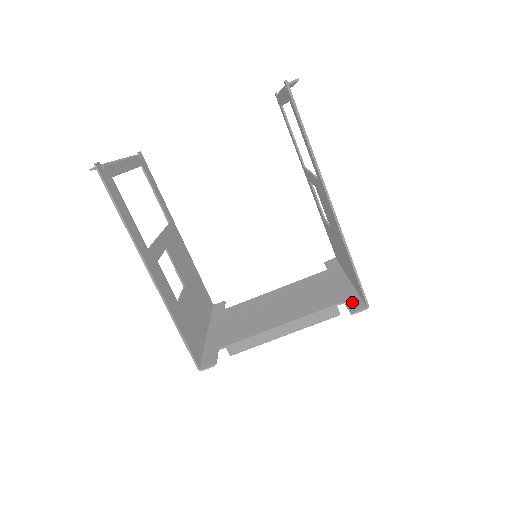
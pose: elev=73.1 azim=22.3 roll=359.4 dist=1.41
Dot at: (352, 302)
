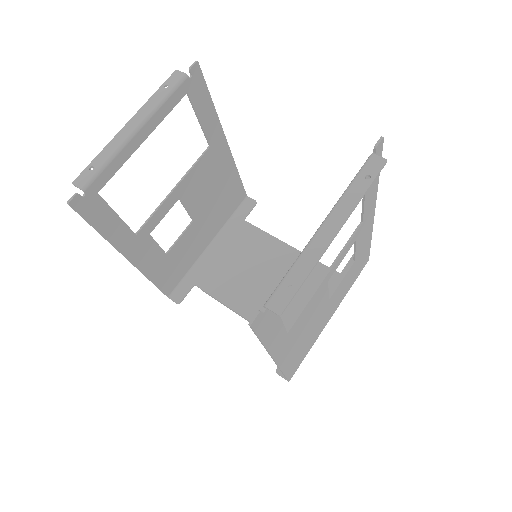
Dot at: occluded
